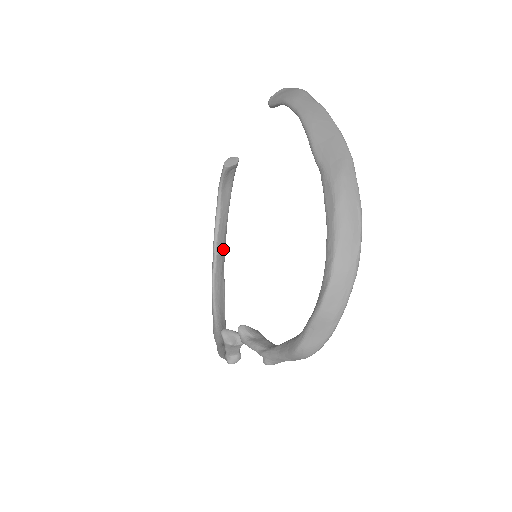
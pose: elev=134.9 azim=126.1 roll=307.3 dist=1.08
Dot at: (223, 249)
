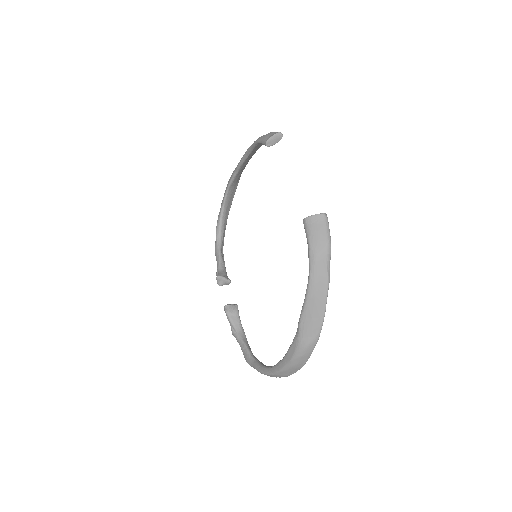
Dot at: (245, 166)
